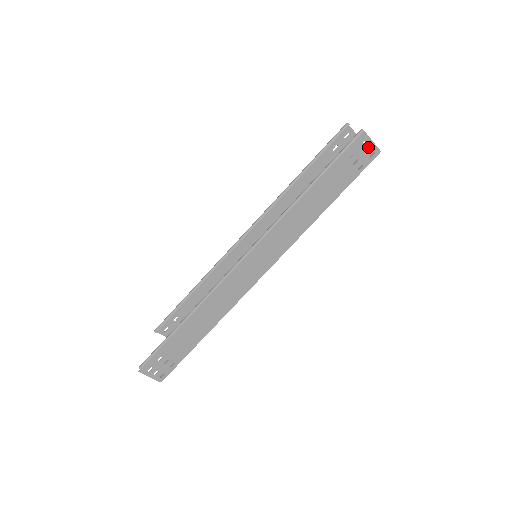
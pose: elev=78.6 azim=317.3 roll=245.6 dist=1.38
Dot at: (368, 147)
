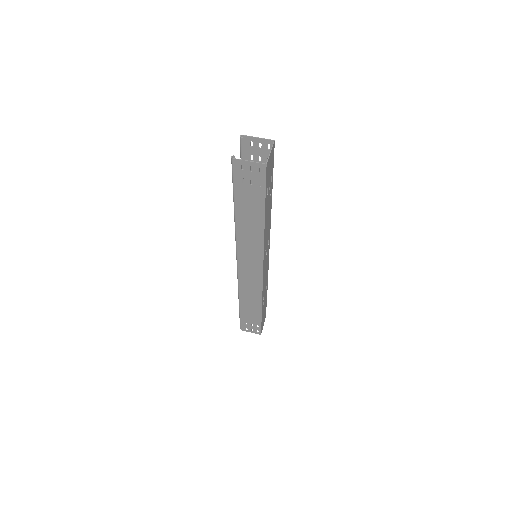
Dot at: (271, 150)
